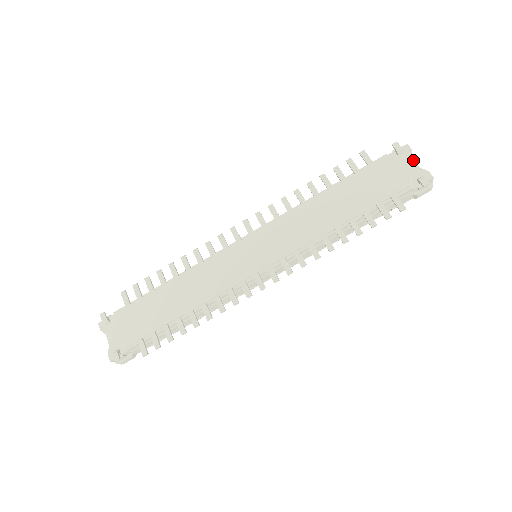
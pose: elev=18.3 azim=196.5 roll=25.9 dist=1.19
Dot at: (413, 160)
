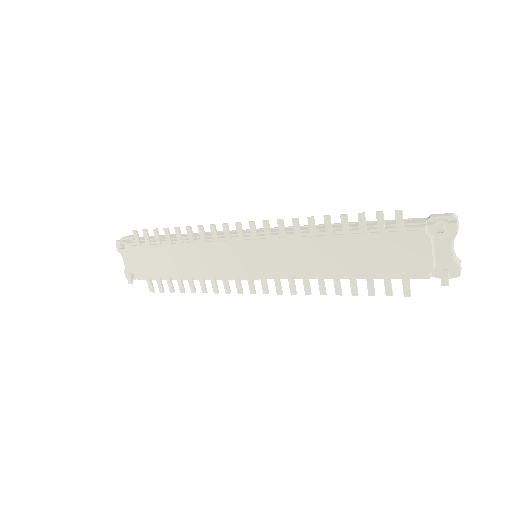
Dot at: (451, 246)
